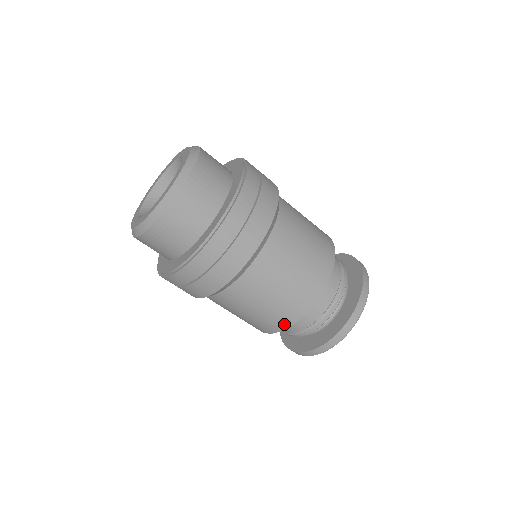
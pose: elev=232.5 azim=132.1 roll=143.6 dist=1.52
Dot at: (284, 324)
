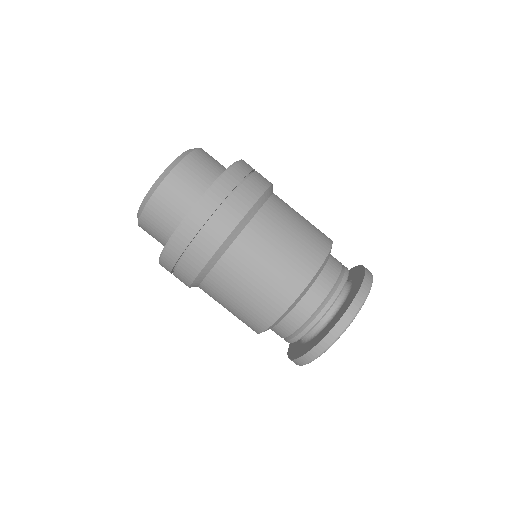
Dot at: (290, 295)
